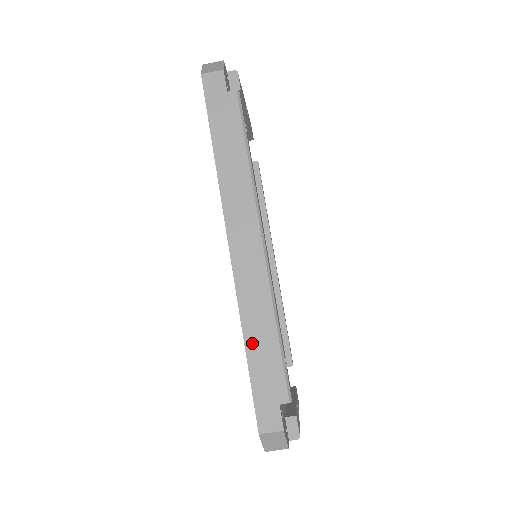
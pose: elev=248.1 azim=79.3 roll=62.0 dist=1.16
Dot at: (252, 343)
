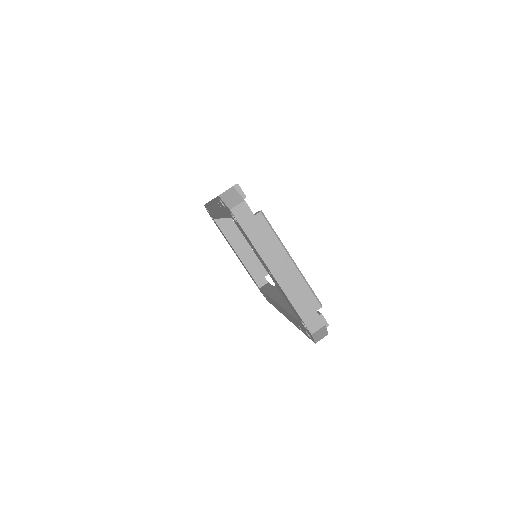
Dot at: occluded
